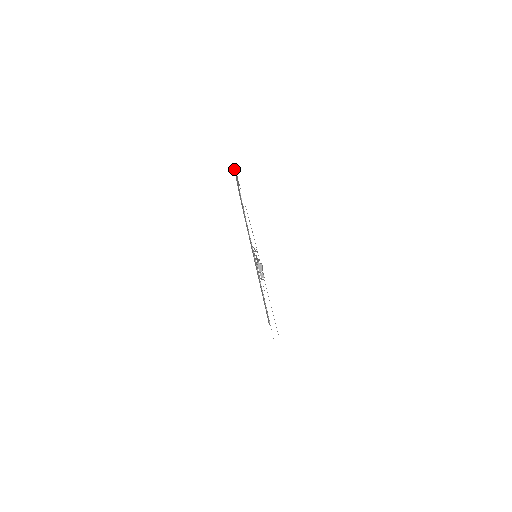
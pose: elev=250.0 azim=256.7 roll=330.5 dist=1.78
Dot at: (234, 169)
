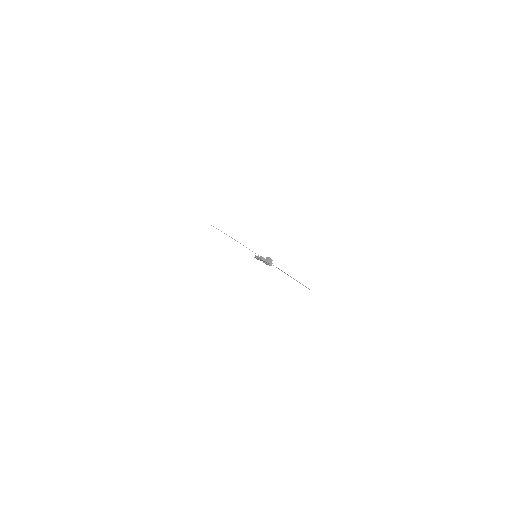
Dot at: occluded
